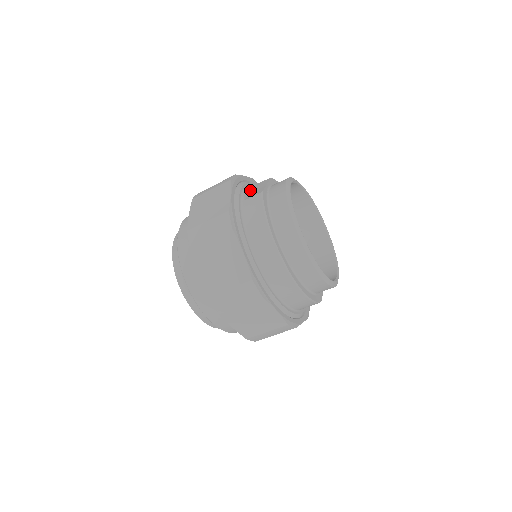
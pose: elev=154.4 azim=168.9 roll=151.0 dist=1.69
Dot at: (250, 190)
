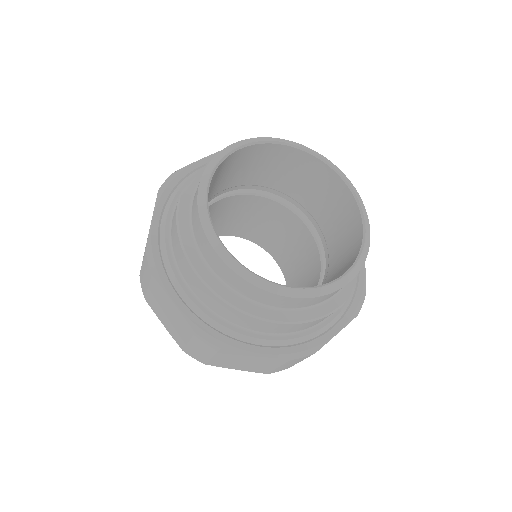
Dot at: occluded
